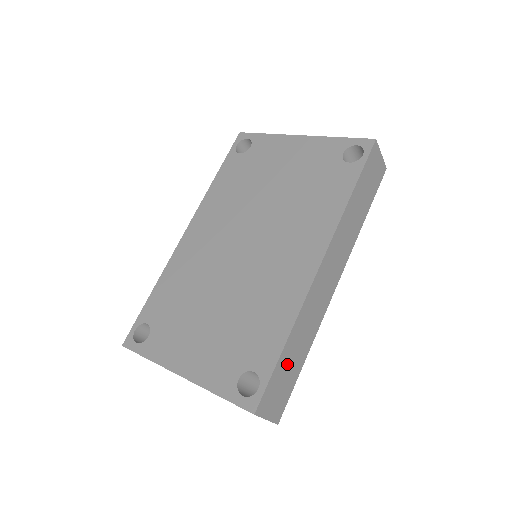
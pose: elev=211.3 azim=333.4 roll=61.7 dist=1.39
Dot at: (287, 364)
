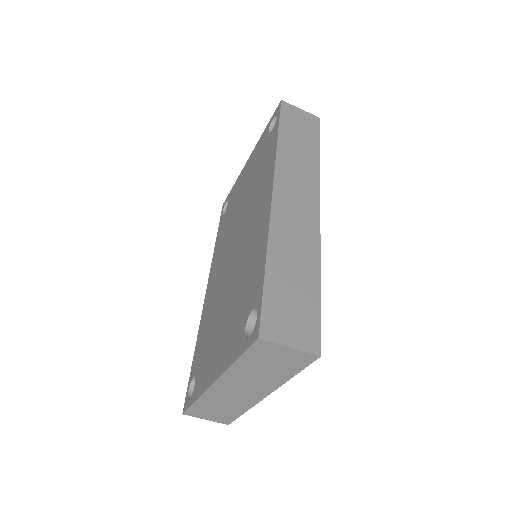
Dot at: (286, 285)
